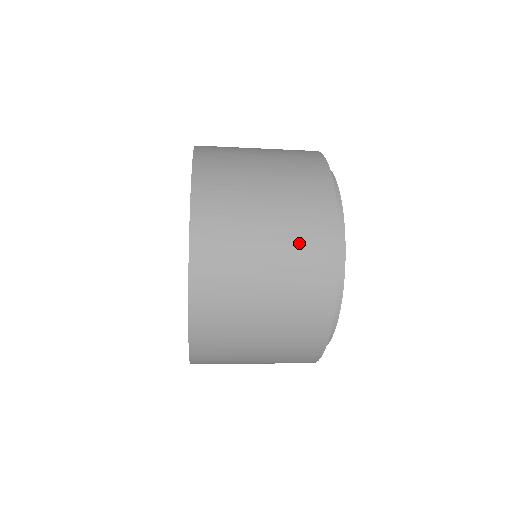
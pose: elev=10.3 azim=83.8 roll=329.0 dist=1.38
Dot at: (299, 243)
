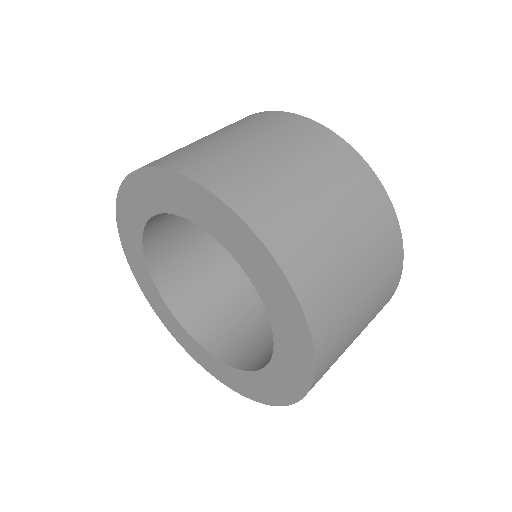
Dot at: (381, 297)
